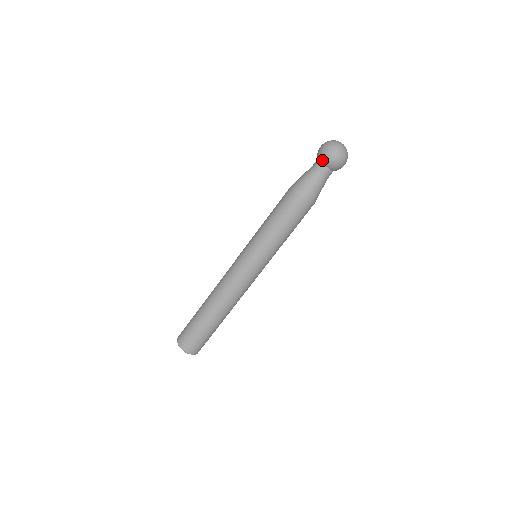
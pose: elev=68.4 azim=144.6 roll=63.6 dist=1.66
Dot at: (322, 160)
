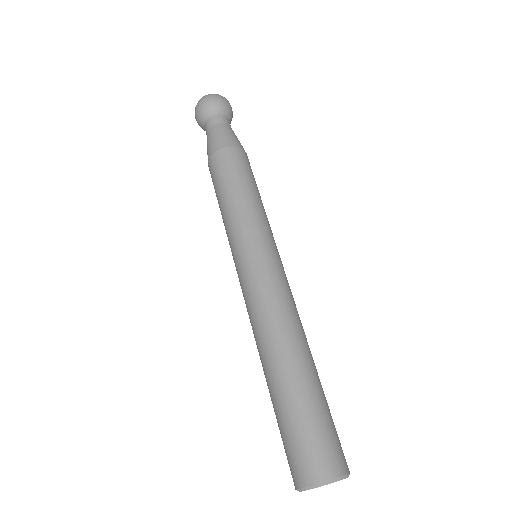
Dot at: (202, 118)
